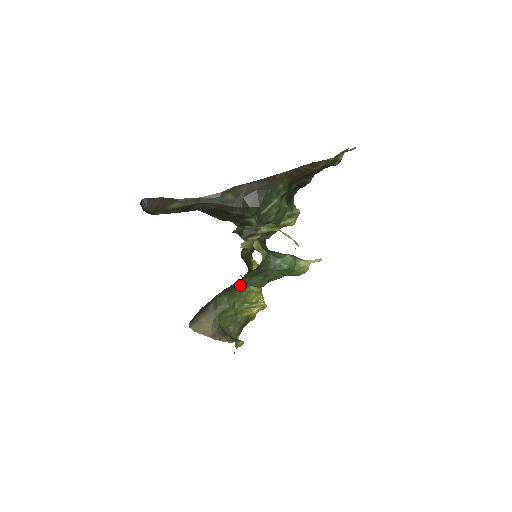
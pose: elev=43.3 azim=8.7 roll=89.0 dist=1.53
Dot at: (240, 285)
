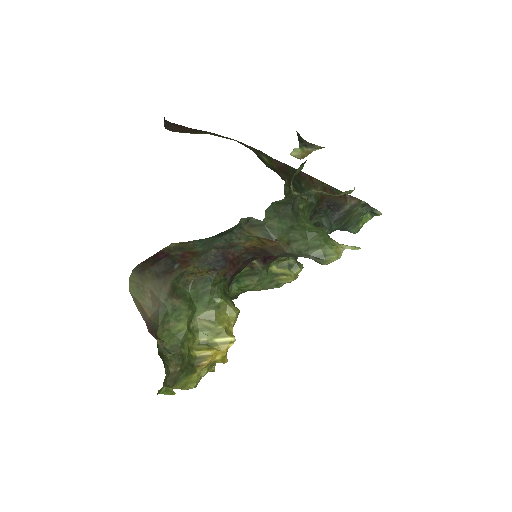
Dot at: (255, 222)
